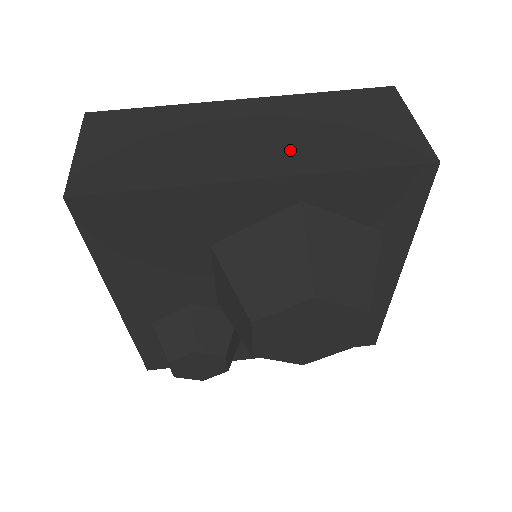
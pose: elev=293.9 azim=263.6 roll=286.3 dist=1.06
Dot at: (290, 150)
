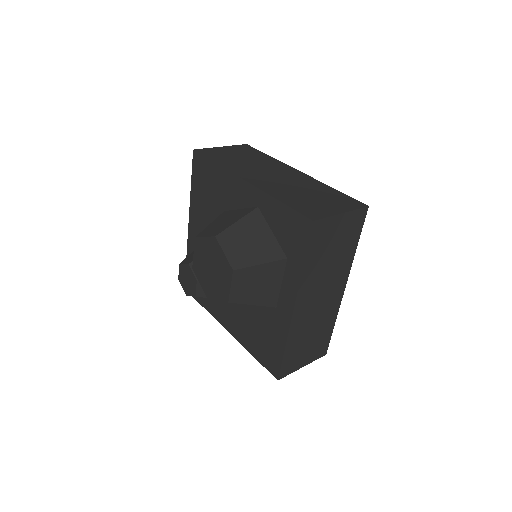
Dot at: (275, 185)
